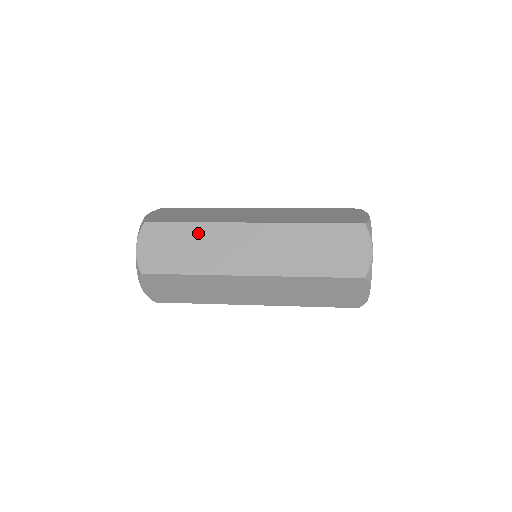
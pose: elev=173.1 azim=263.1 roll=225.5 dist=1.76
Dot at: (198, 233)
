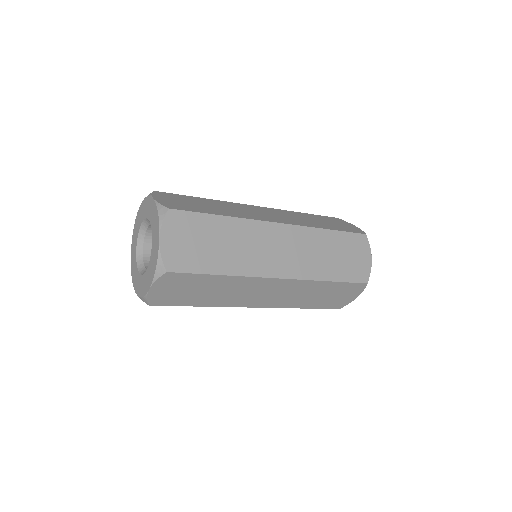
Dot at: (213, 202)
